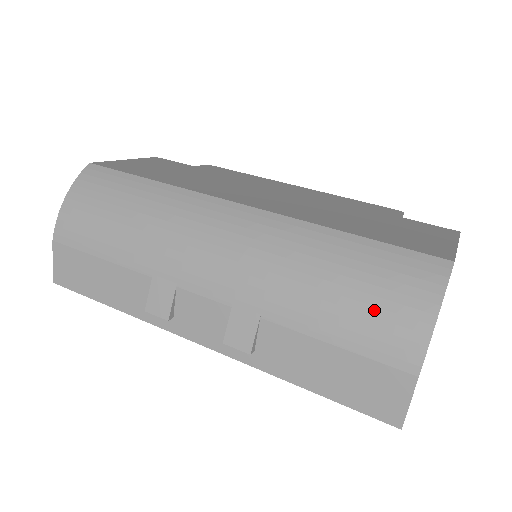
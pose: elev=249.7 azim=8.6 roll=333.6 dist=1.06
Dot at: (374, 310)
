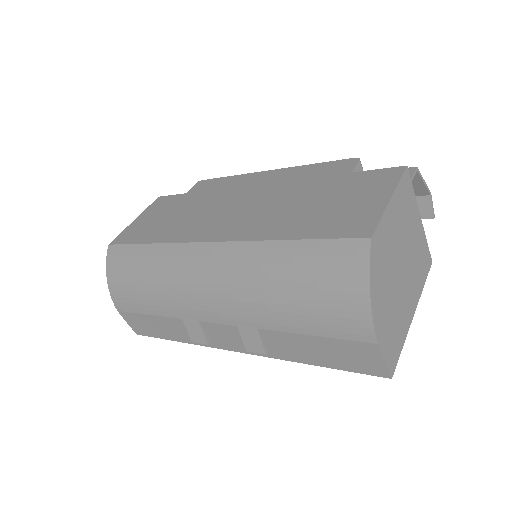
Dot at: (324, 303)
